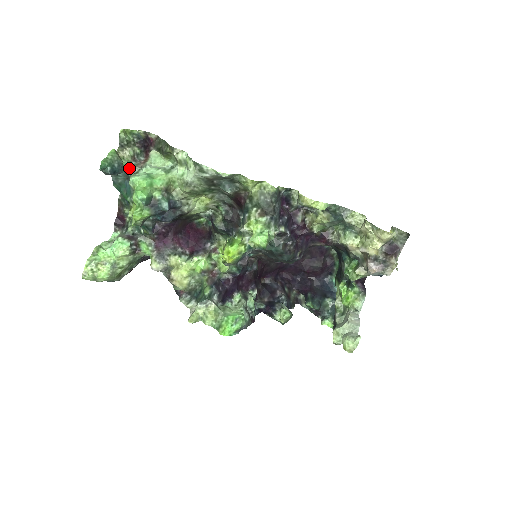
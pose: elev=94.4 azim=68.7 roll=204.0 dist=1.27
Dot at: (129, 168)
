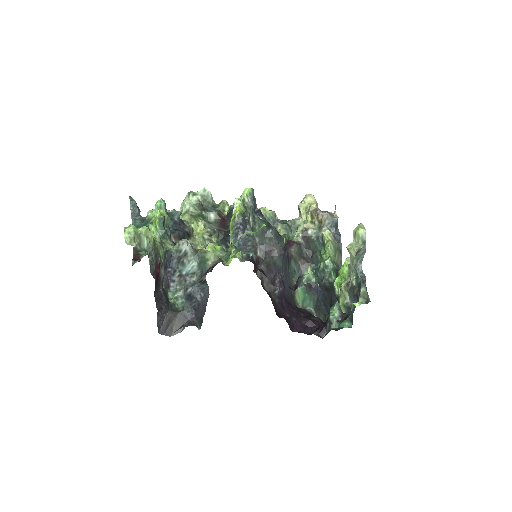
Dot at: (143, 217)
